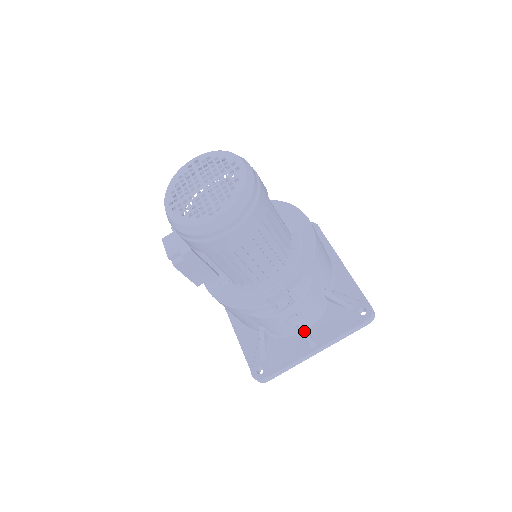
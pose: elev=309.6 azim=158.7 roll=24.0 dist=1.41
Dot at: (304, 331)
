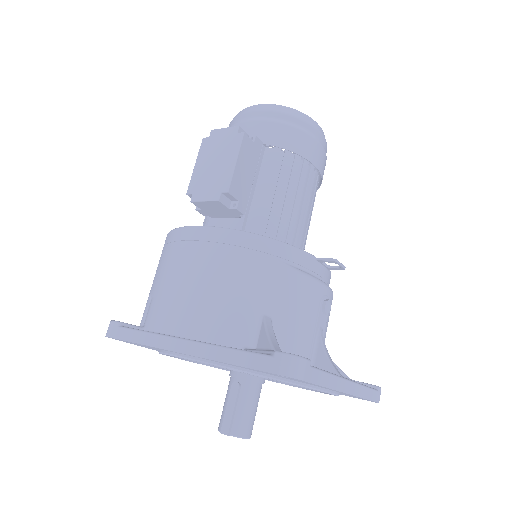
Dot at: (326, 351)
